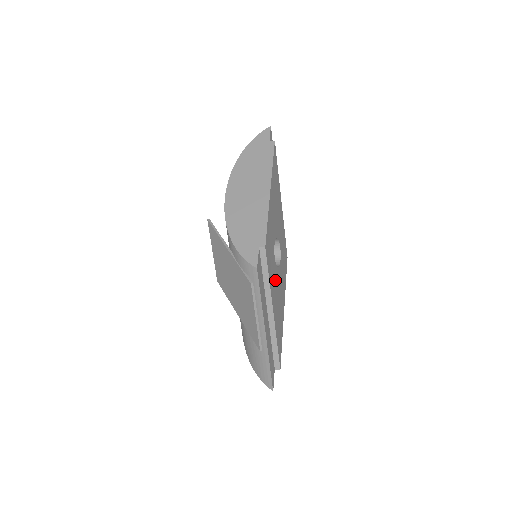
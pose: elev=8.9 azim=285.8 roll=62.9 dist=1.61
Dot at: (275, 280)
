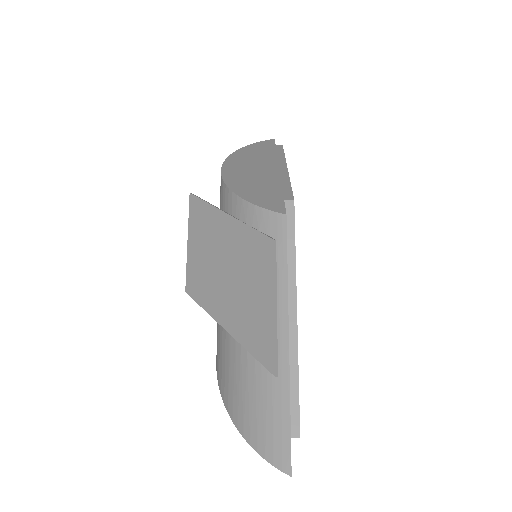
Dot at: occluded
